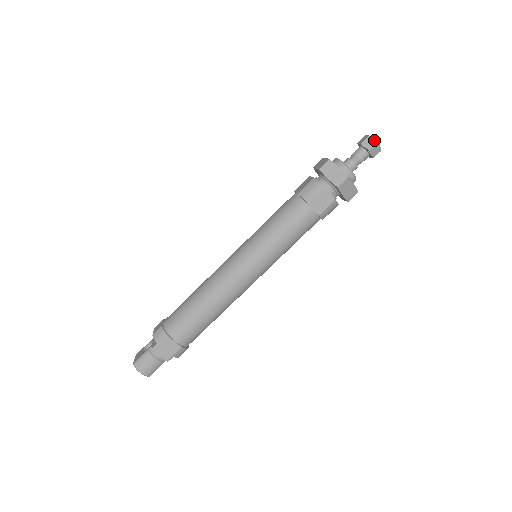
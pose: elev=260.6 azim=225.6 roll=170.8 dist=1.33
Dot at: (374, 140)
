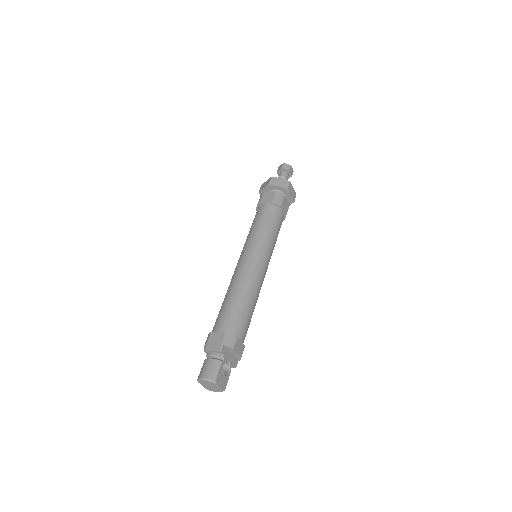
Dot at: (281, 165)
